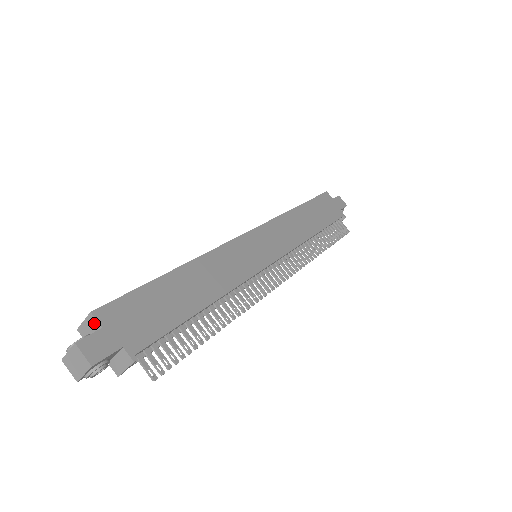
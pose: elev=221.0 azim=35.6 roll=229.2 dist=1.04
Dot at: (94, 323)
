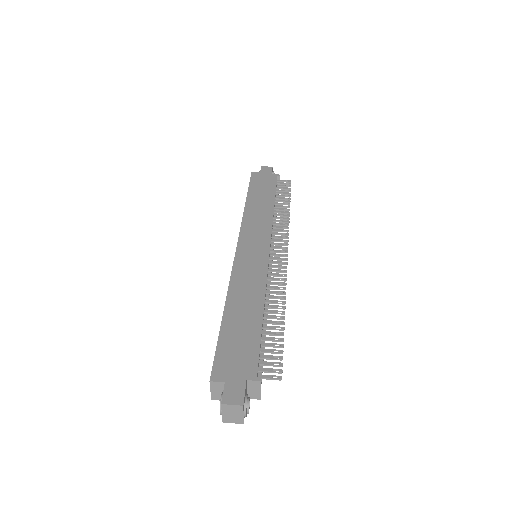
Dot at: (218, 385)
